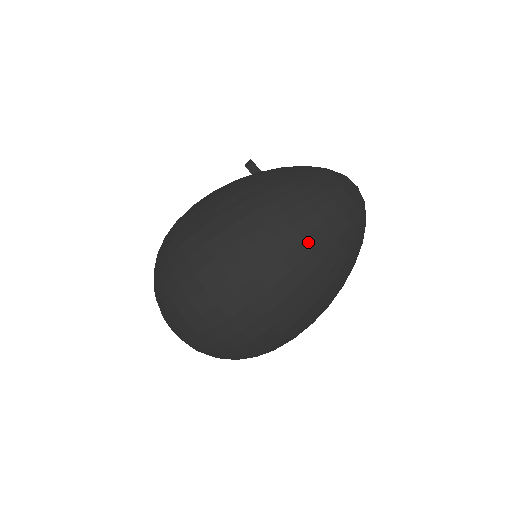
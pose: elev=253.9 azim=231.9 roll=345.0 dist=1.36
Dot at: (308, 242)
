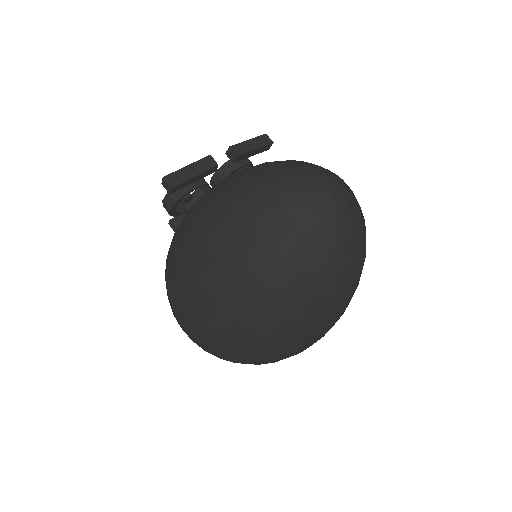
Dot at: (323, 316)
